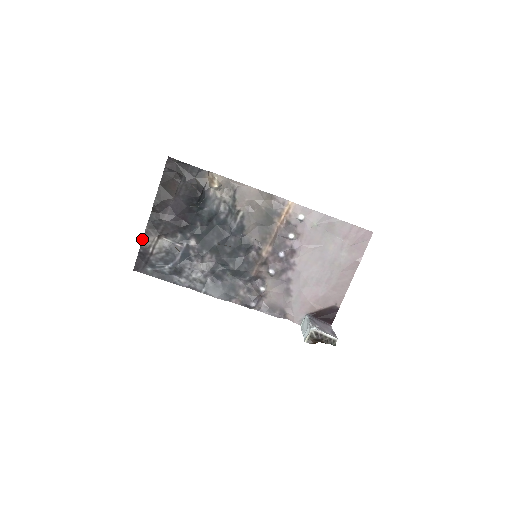
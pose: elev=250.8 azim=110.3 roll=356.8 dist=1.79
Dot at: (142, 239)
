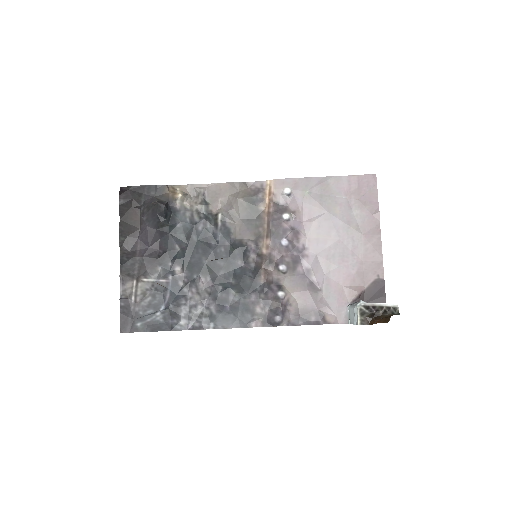
Dot at: occluded
